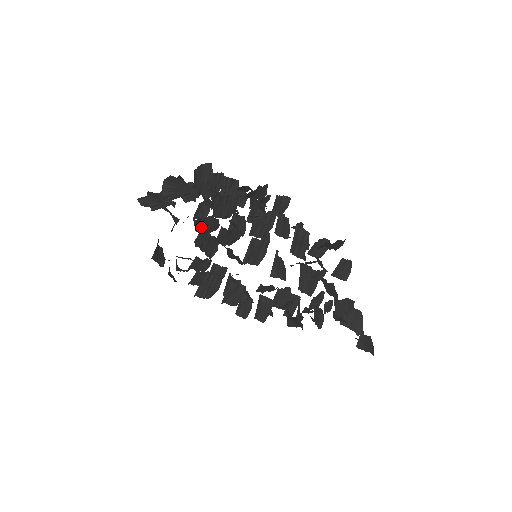
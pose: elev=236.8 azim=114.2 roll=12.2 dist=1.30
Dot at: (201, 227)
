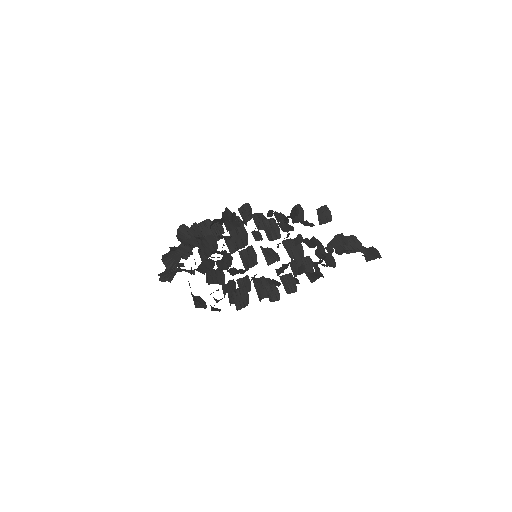
Dot at: (204, 270)
